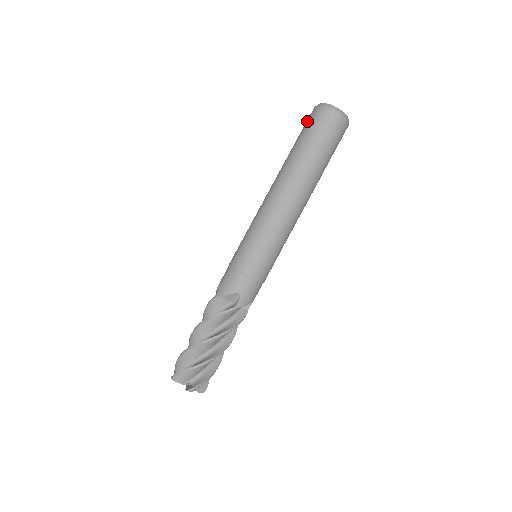
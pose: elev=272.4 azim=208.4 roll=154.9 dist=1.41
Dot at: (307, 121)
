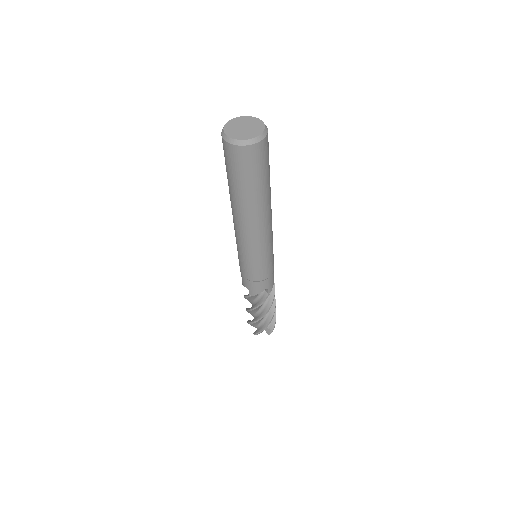
Dot at: (227, 159)
